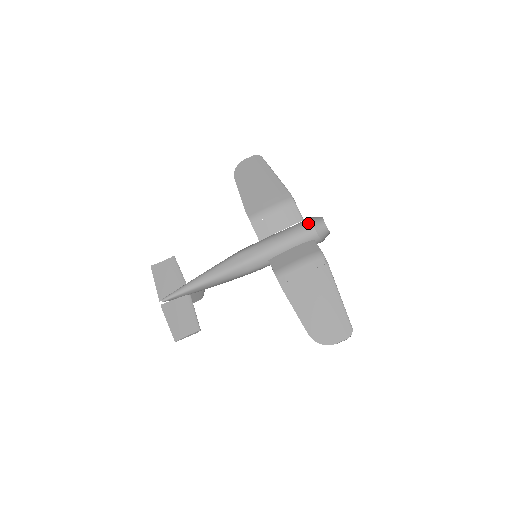
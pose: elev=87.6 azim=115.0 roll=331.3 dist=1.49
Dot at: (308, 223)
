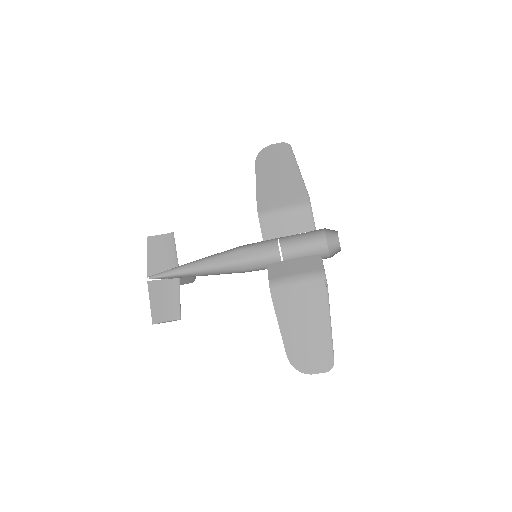
Dot at: (321, 233)
